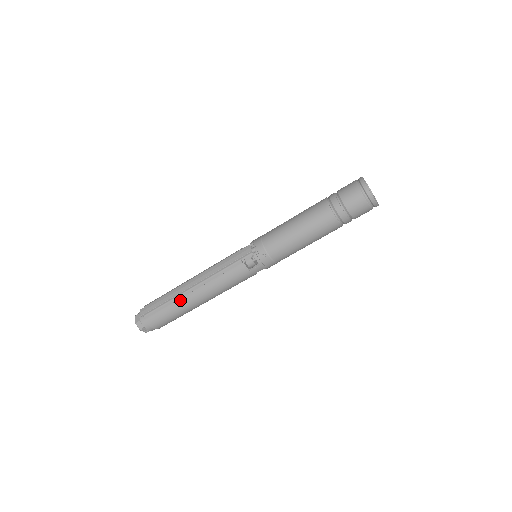
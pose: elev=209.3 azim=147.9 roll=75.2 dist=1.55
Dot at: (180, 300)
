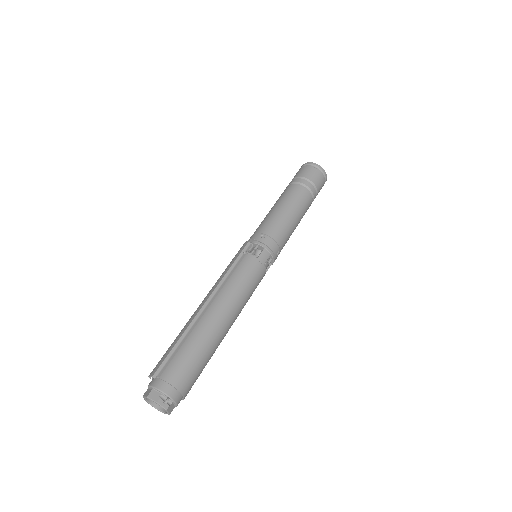
Dot at: (197, 326)
